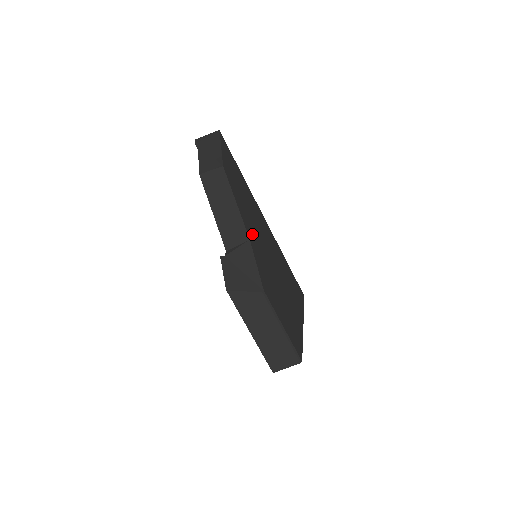
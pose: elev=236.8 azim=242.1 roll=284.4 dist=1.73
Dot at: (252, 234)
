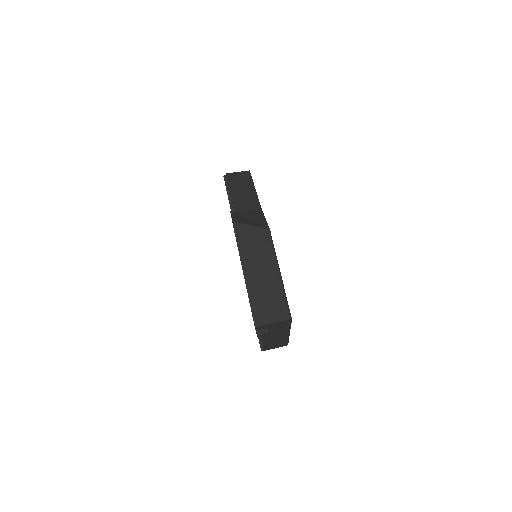
Dot at: occluded
